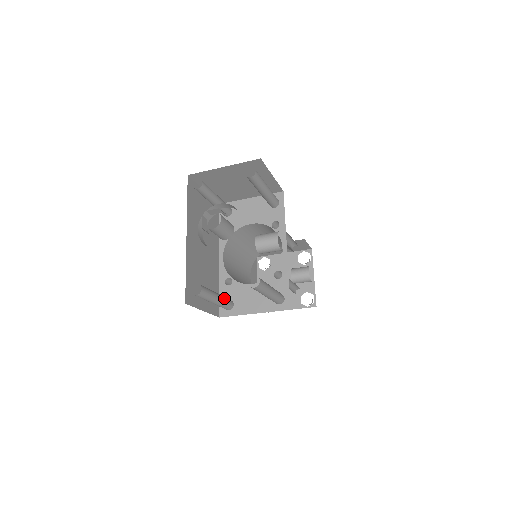
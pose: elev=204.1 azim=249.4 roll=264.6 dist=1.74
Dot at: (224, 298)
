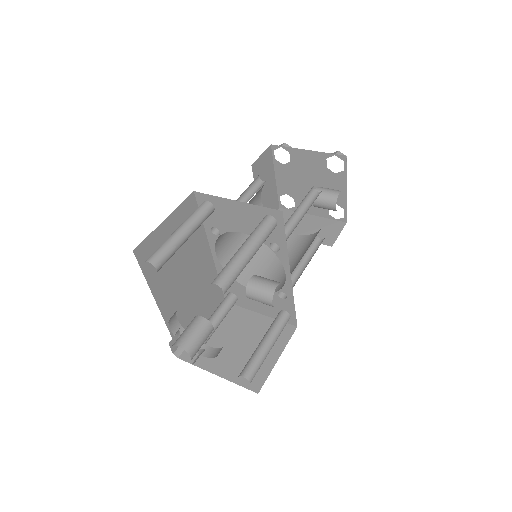
Dot at: (224, 314)
